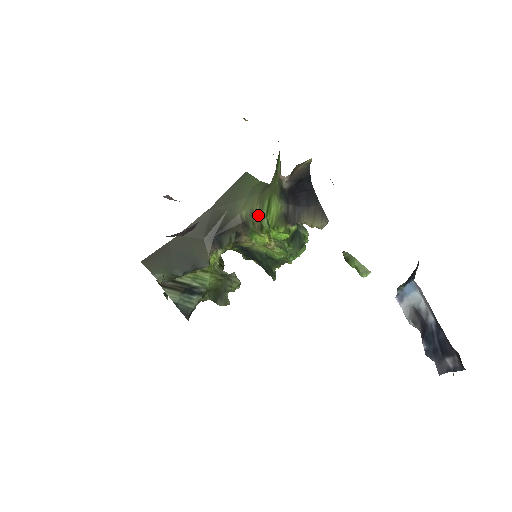
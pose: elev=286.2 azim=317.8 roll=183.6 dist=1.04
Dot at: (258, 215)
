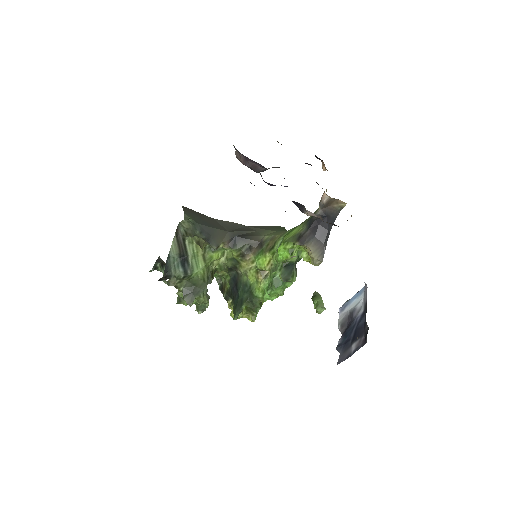
Dot at: (277, 238)
